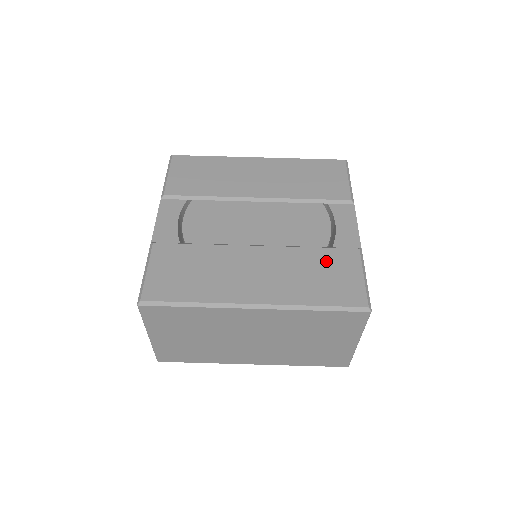
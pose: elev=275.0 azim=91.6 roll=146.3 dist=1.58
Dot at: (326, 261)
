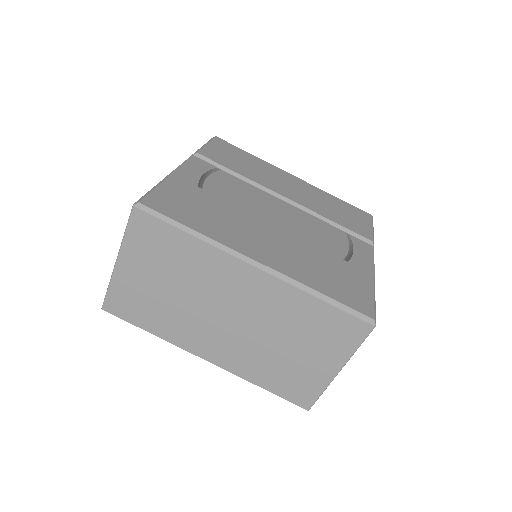
Dot at: (339, 267)
